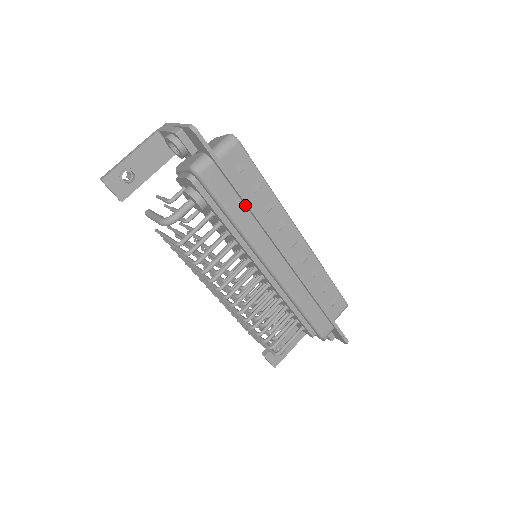
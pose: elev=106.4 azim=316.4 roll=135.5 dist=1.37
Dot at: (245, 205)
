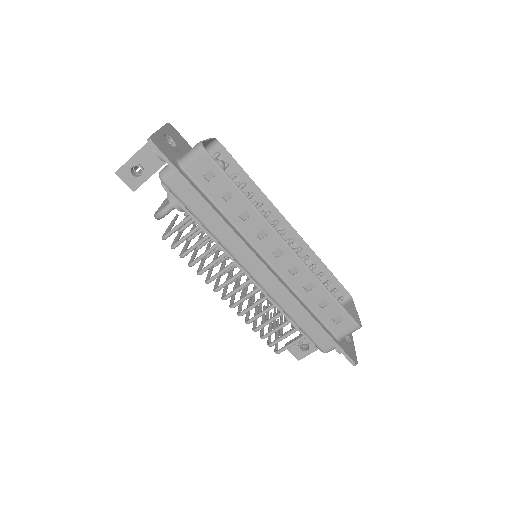
Dot at: (214, 213)
